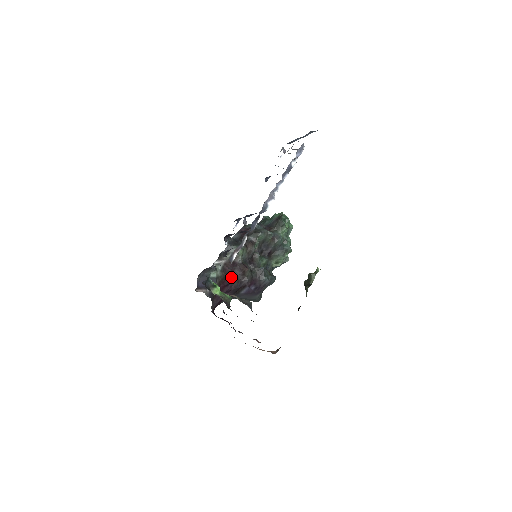
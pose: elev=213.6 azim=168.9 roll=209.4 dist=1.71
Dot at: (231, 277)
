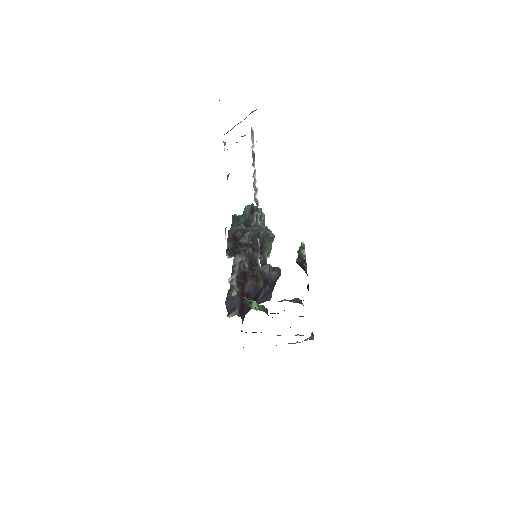
Dot at: (247, 287)
